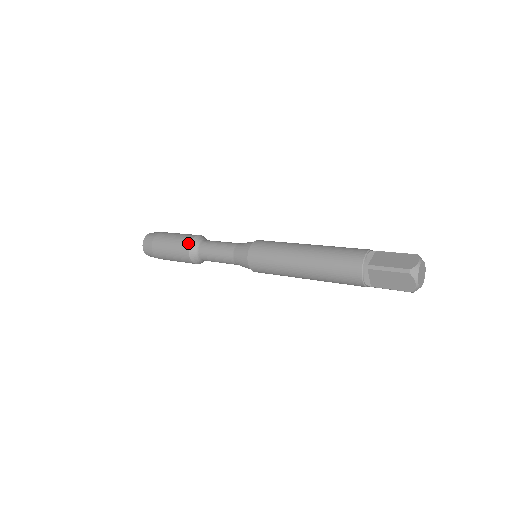
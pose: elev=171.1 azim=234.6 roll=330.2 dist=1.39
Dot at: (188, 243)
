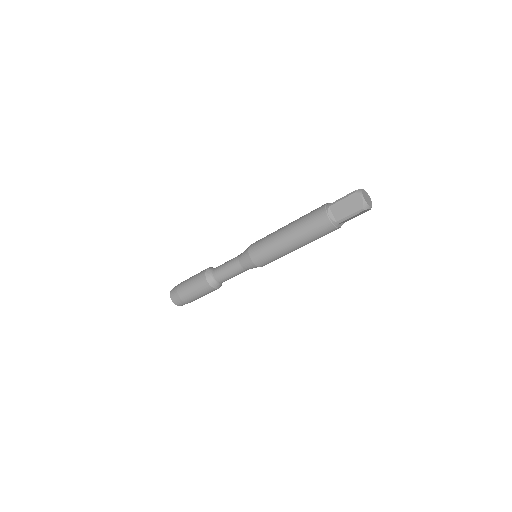
Dot at: (205, 270)
